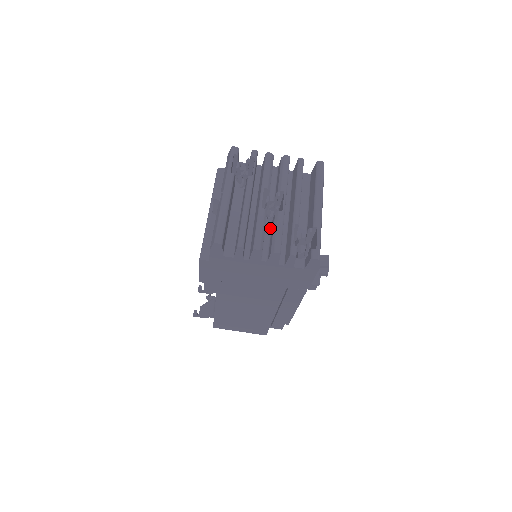
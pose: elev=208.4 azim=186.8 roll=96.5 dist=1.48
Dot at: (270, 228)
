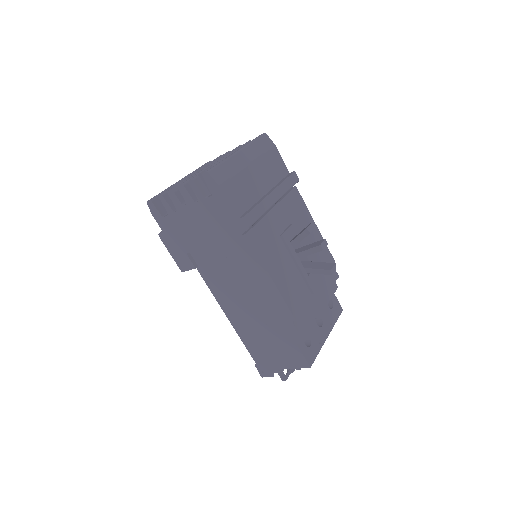
Dot at: occluded
